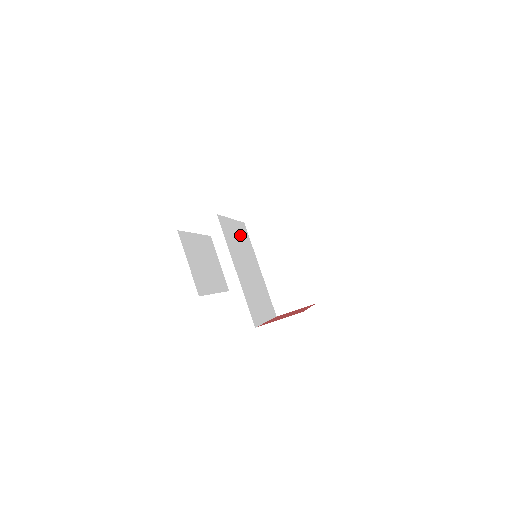
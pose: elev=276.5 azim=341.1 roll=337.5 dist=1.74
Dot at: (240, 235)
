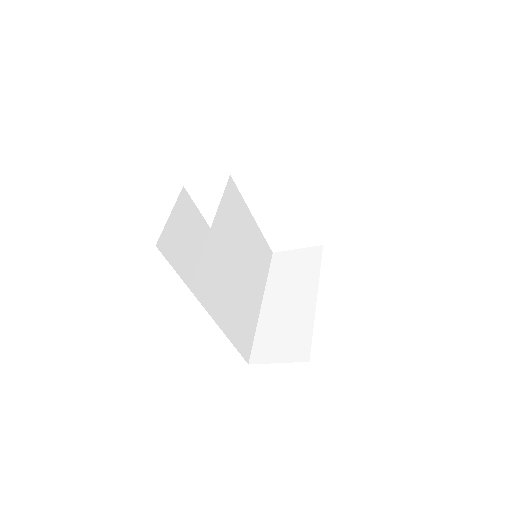
Dot at: (254, 241)
